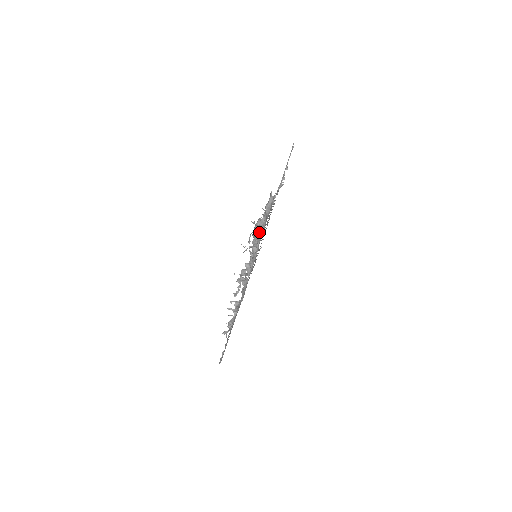
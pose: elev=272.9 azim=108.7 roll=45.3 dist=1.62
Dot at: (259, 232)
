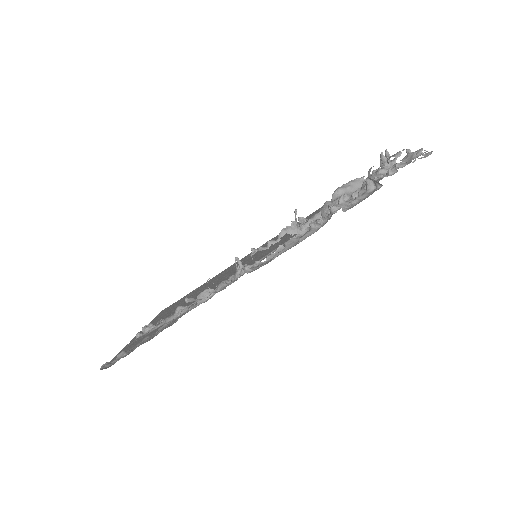
Dot at: occluded
